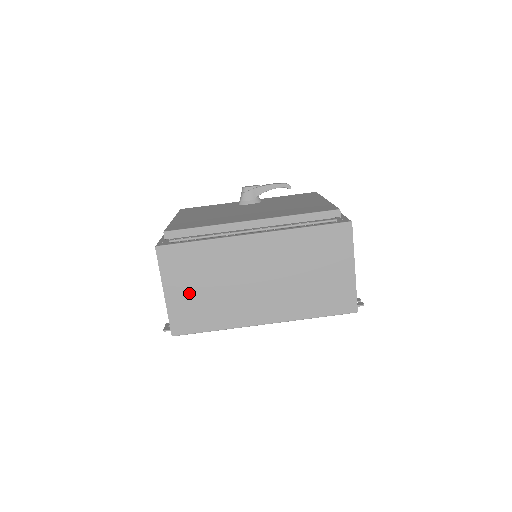
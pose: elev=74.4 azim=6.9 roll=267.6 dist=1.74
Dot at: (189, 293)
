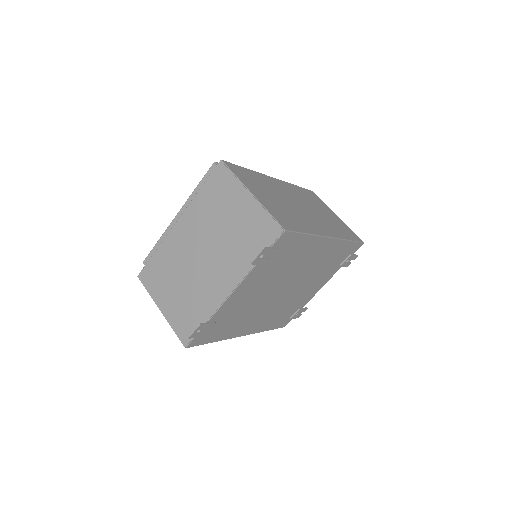
Dot at: (269, 200)
